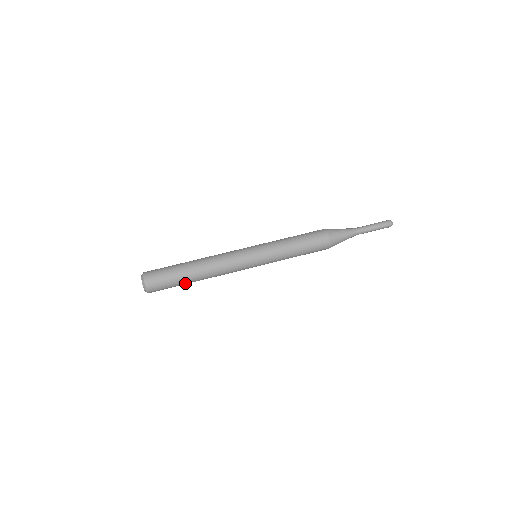
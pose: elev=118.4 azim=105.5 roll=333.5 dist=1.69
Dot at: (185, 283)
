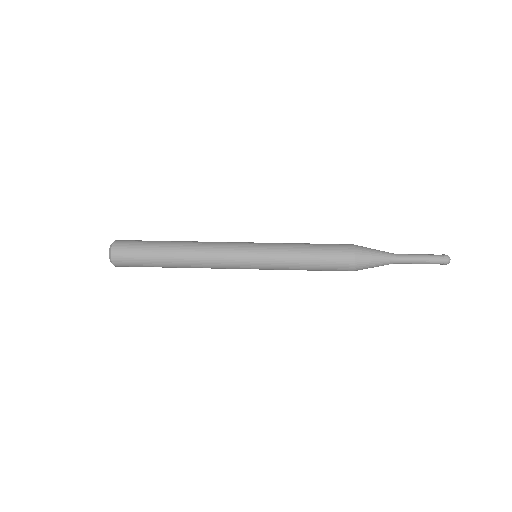
Dot at: (158, 253)
